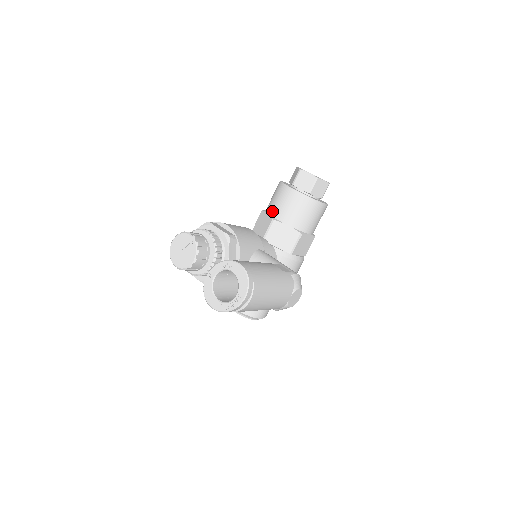
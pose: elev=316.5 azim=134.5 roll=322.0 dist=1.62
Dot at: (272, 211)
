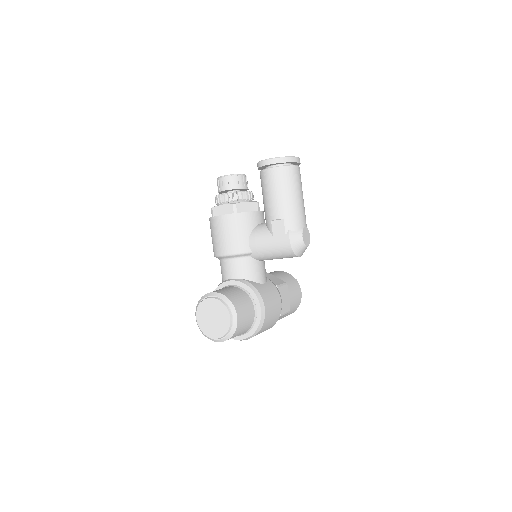
Dot at: occluded
